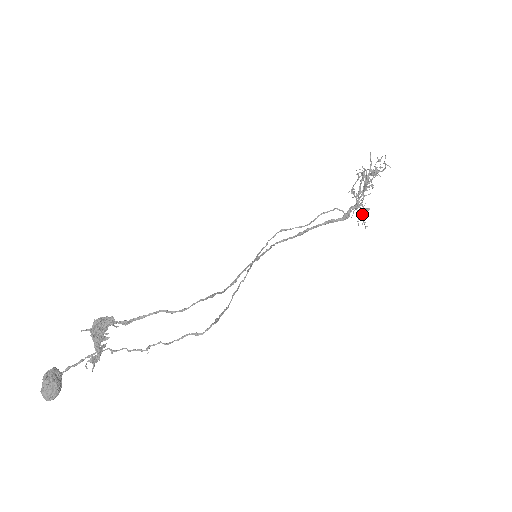
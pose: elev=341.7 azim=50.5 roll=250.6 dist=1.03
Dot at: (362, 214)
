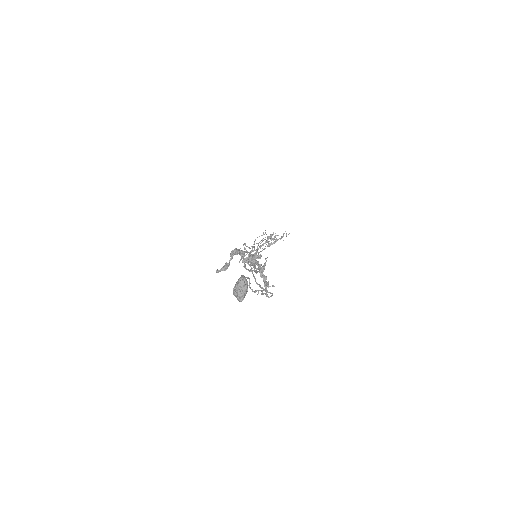
Dot at: (256, 258)
